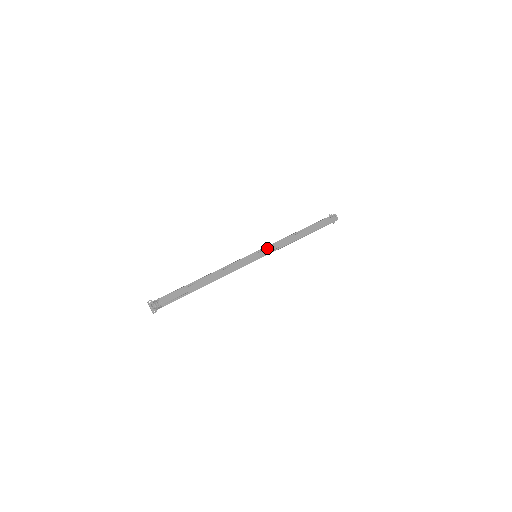
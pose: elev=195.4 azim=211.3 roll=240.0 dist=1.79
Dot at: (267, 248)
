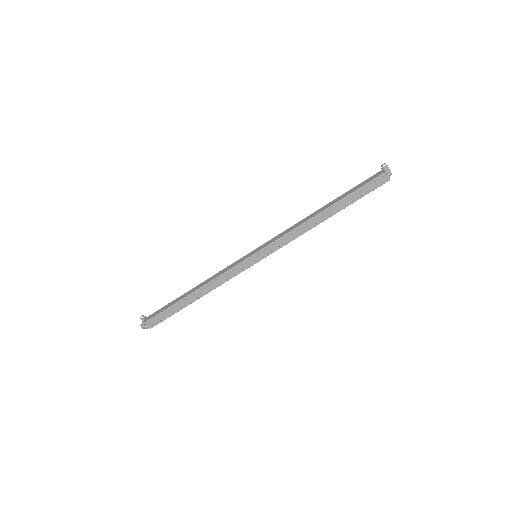
Dot at: (269, 247)
